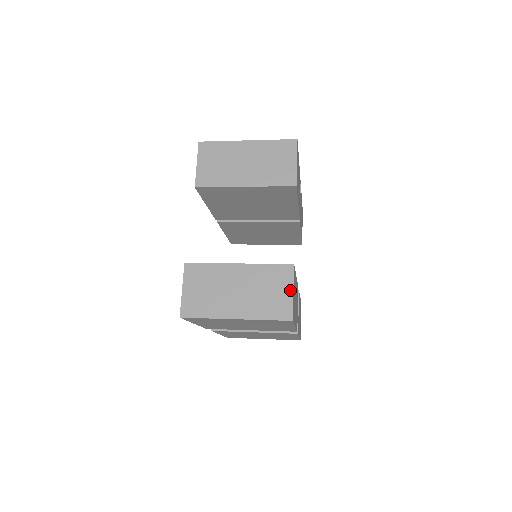
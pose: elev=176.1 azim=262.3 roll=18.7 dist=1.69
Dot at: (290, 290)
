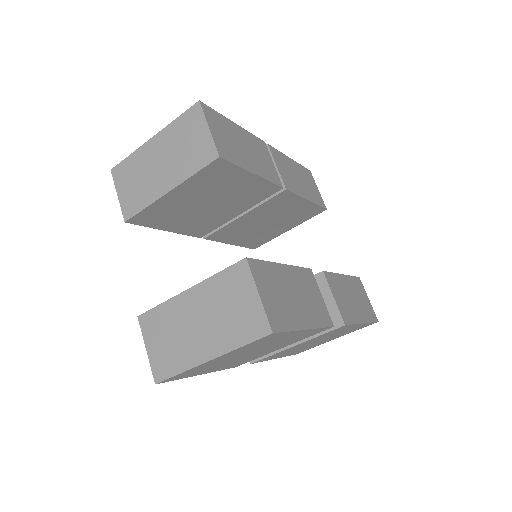
Dot at: (254, 294)
